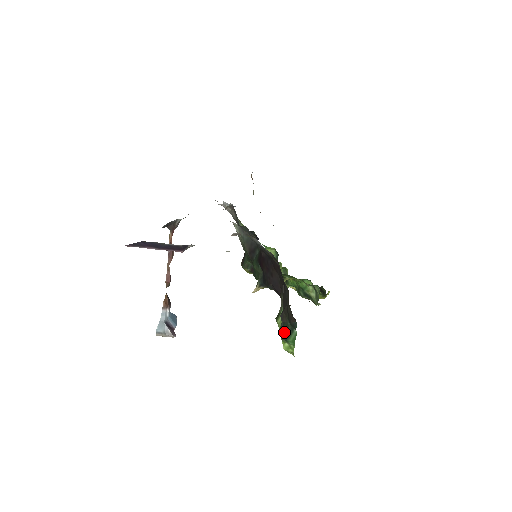
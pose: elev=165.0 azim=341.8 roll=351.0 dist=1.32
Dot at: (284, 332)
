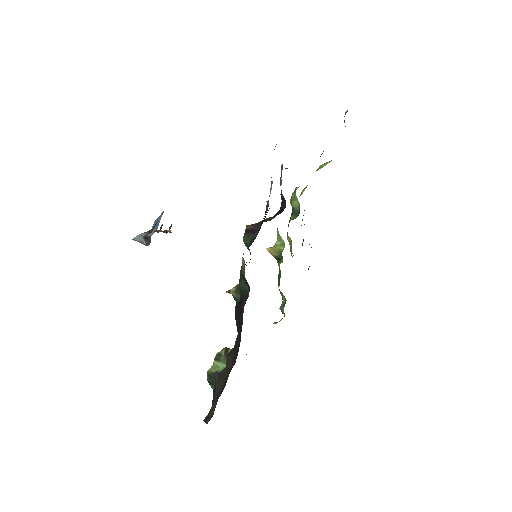
Dot at: (210, 380)
